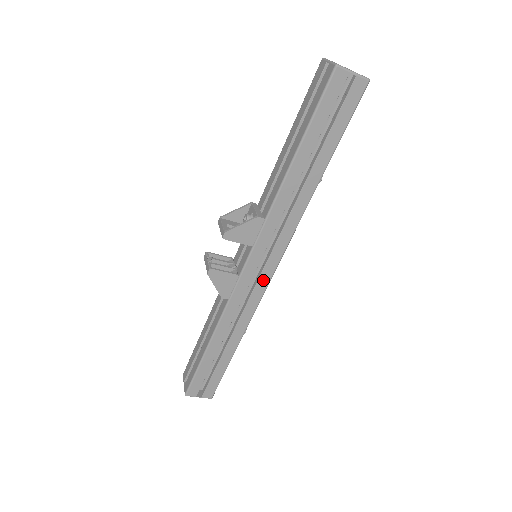
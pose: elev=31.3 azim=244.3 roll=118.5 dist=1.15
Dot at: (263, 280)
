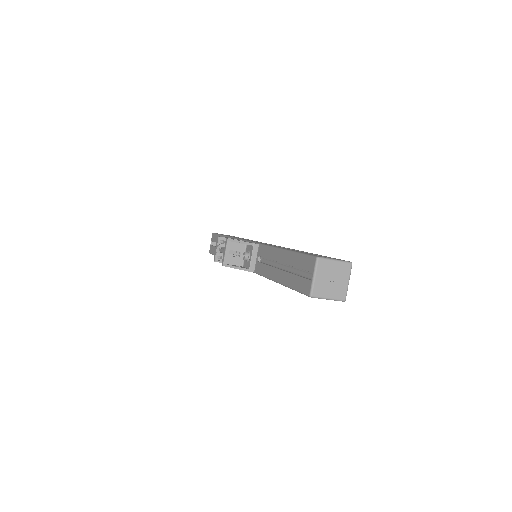
Dot at: occluded
